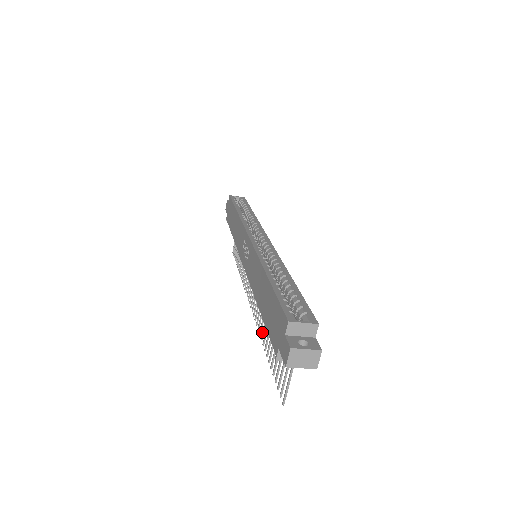
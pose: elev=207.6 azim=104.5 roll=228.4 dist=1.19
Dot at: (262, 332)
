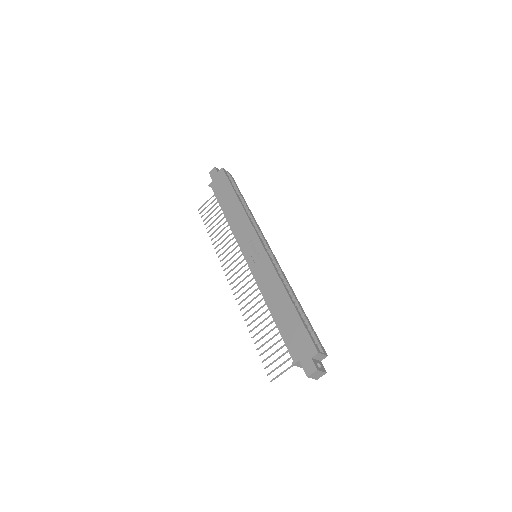
Dot at: (249, 317)
